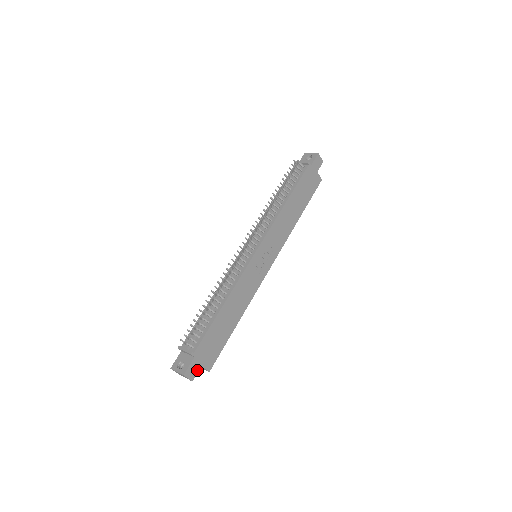
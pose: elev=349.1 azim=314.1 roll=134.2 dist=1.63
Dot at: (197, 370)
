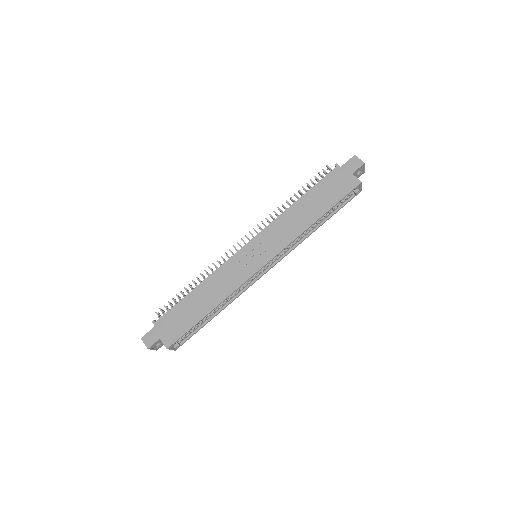
Dot at: (155, 340)
